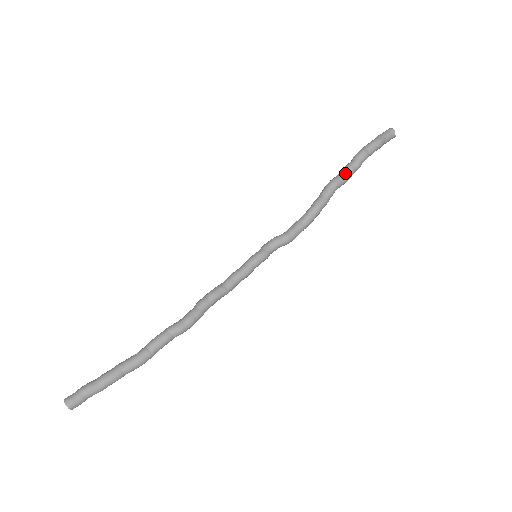
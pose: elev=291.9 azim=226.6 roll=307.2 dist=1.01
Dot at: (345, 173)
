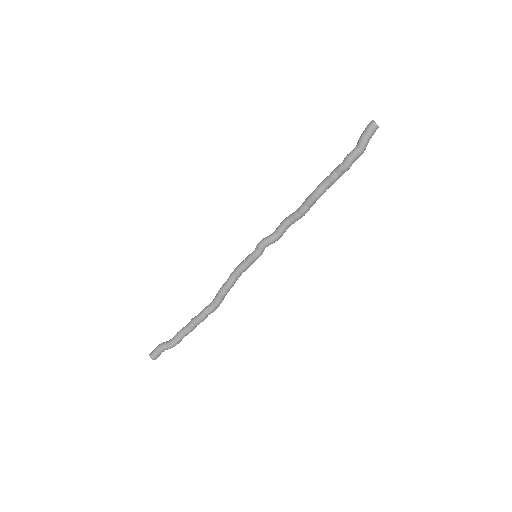
Dot at: (330, 186)
